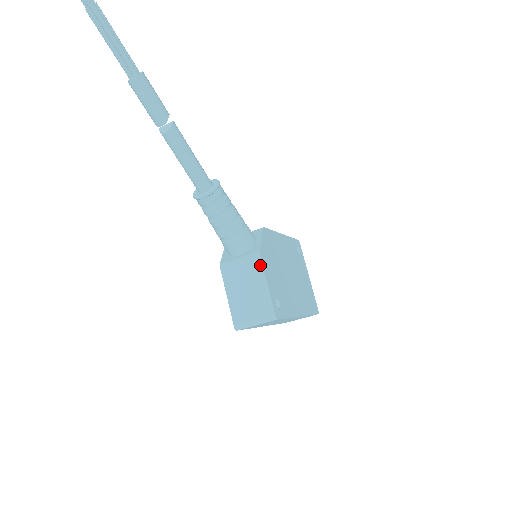
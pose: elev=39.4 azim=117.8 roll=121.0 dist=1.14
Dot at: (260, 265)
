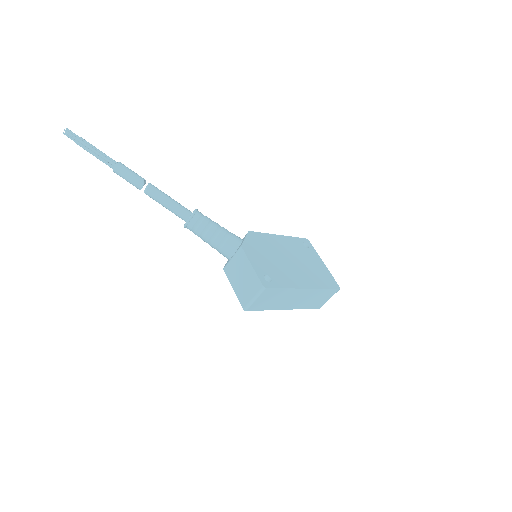
Dot at: (244, 255)
